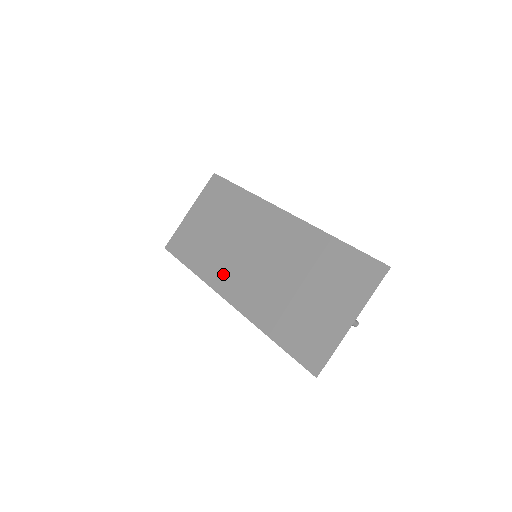
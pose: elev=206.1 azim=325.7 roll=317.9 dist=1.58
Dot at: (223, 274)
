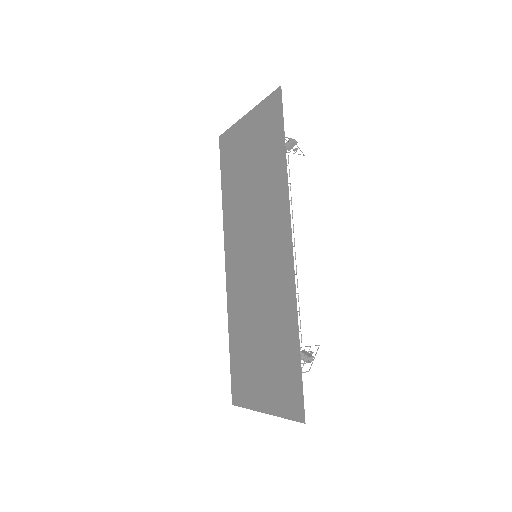
Dot at: (233, 237)
